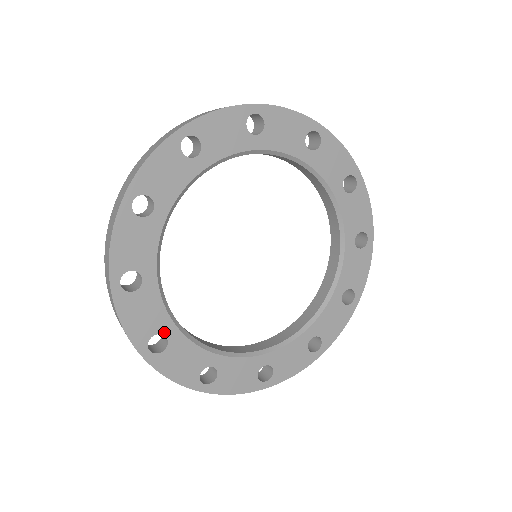
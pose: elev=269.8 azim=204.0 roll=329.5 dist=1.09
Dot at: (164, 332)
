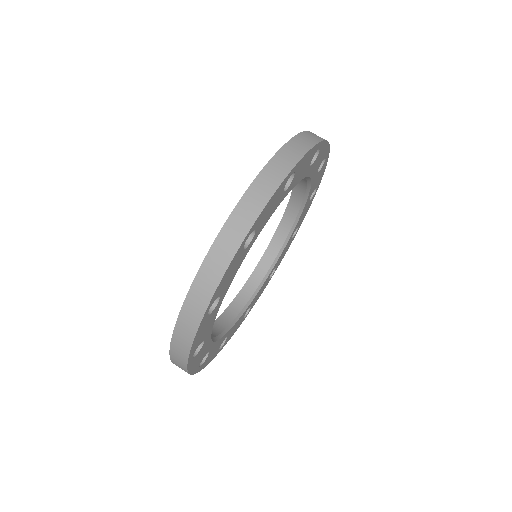
Dot at: (224, 339)
